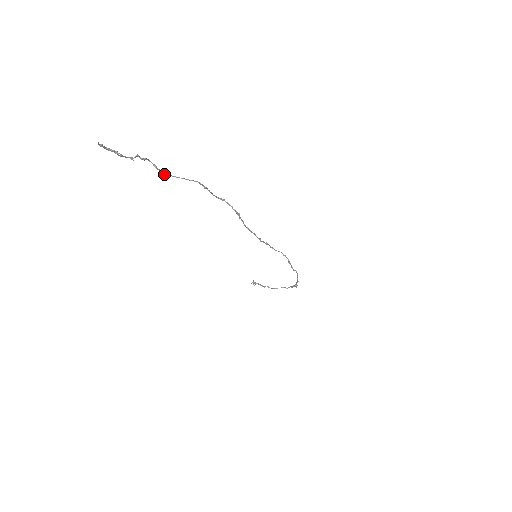
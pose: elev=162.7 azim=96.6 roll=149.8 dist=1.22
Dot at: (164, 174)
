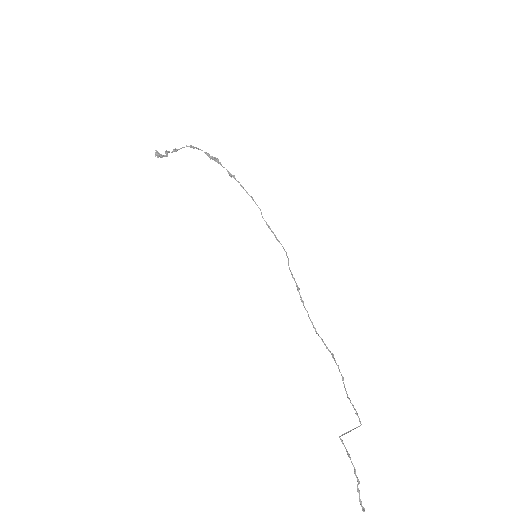
Dot at: (340, 438)
